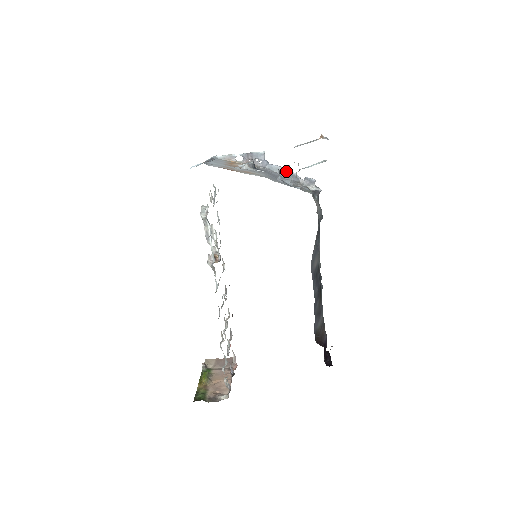
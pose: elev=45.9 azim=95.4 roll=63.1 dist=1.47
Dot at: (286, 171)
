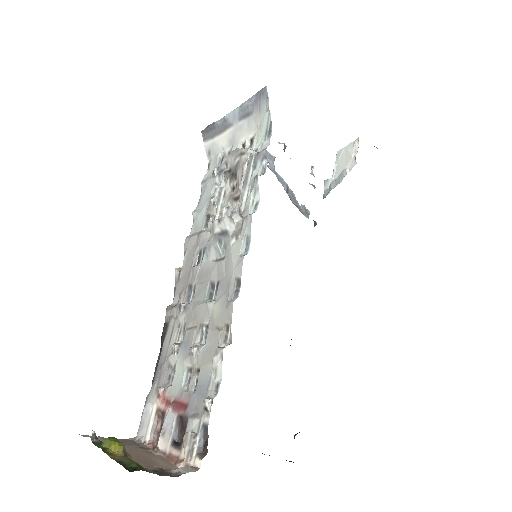
Dot at: (288, 188)
